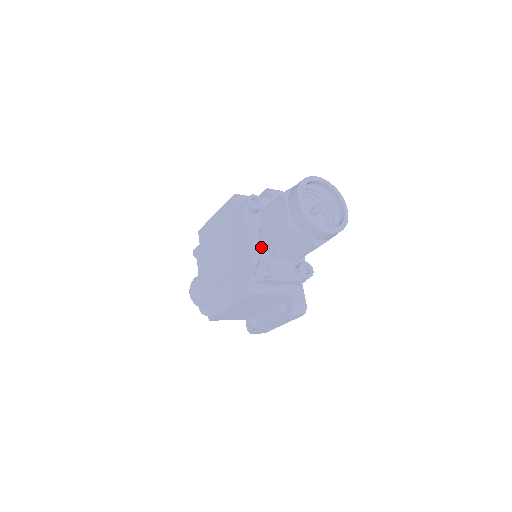
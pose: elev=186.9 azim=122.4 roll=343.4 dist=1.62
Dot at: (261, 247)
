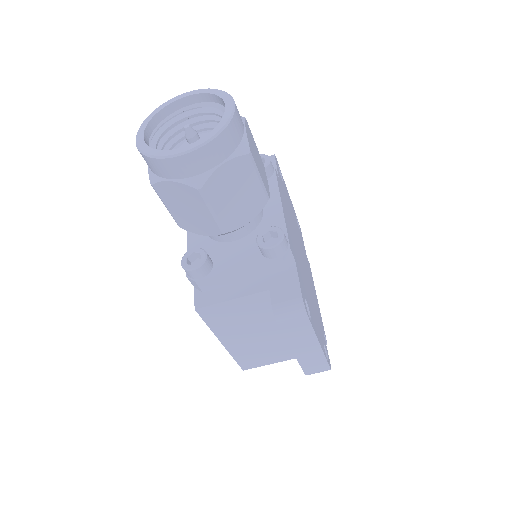
Dot at: (206, 237)
